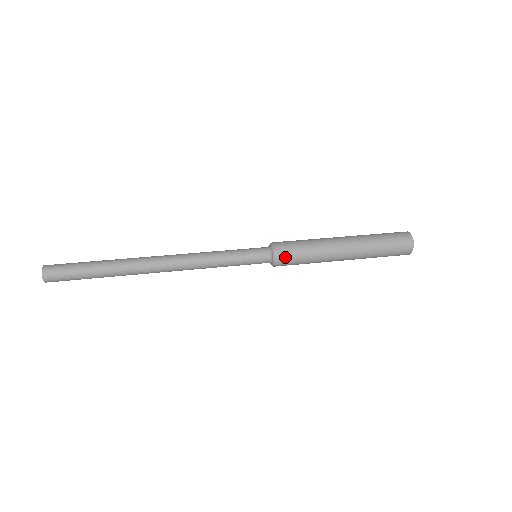
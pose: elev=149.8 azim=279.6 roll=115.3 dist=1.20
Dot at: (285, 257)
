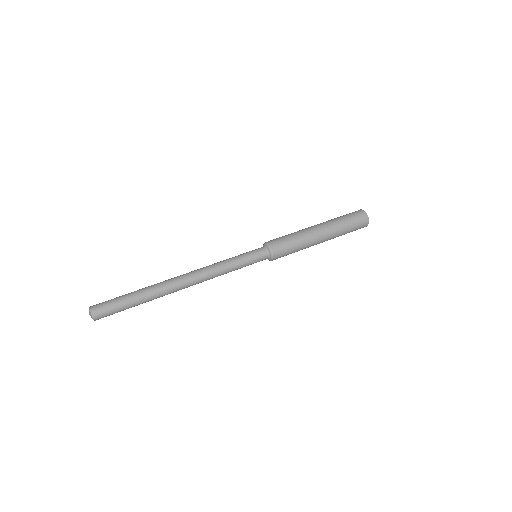
Dot at: (279, 250)
